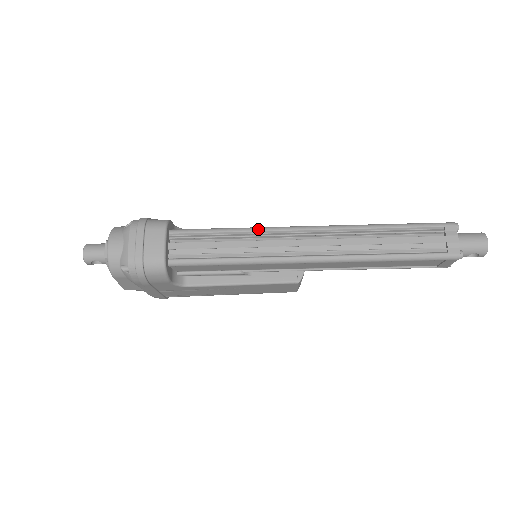
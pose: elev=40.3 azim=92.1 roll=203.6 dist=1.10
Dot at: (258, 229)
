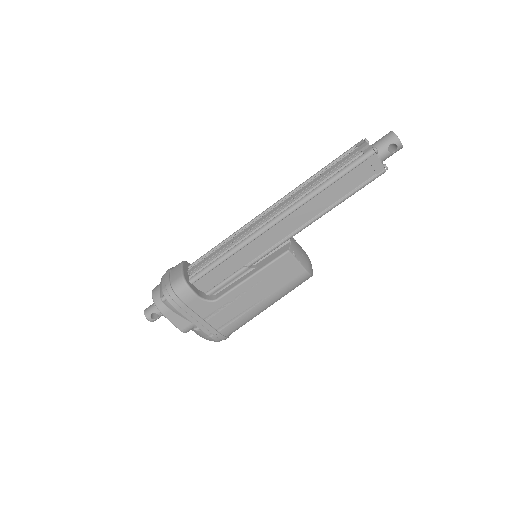
Dot at: (239, 229)
